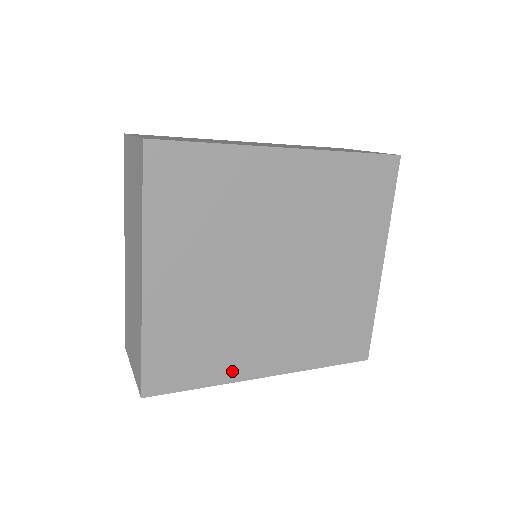
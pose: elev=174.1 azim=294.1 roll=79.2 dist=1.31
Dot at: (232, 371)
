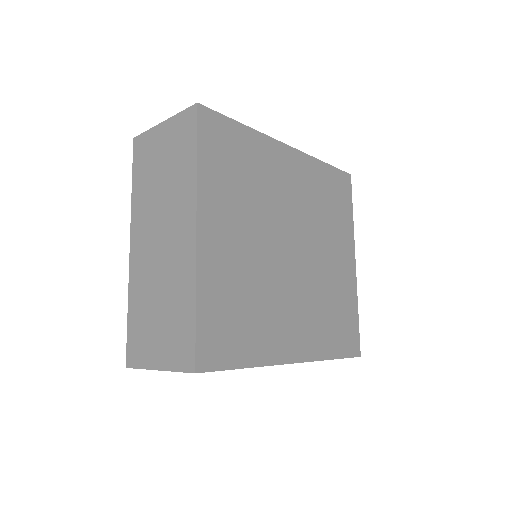
Dot at: (269, 351)
